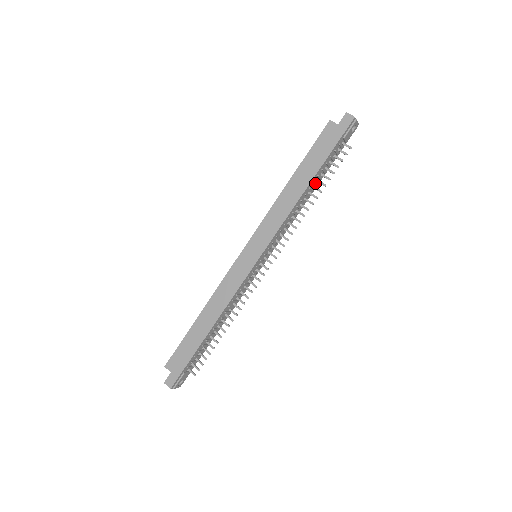
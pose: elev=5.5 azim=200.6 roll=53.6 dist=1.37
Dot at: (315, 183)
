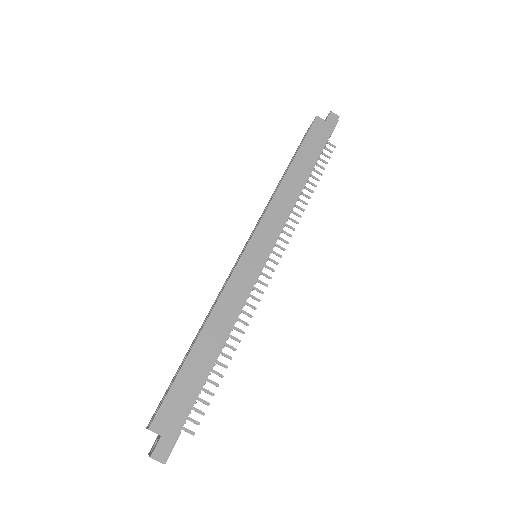
Dot at: occluded
